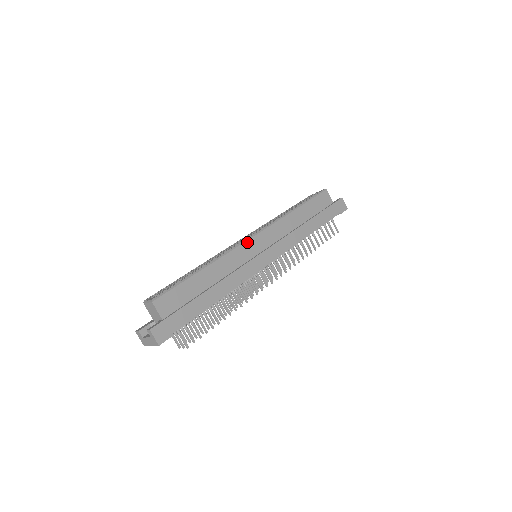
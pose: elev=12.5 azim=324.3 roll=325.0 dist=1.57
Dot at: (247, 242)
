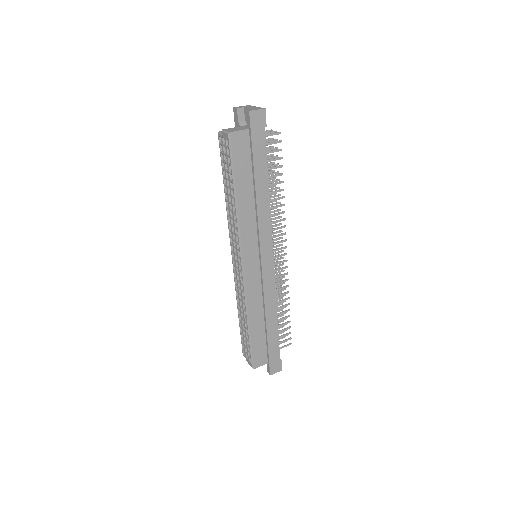
Dot at: (246, 276)
